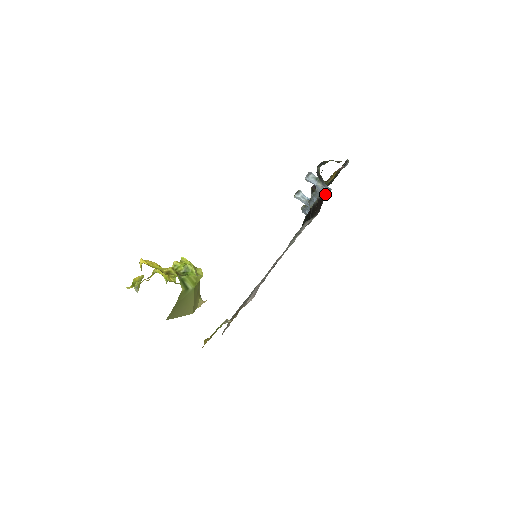
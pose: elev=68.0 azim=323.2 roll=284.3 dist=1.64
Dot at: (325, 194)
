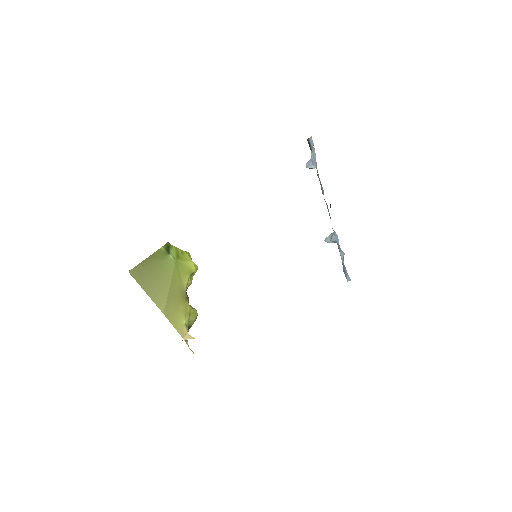
Dot at: (313, 152)
